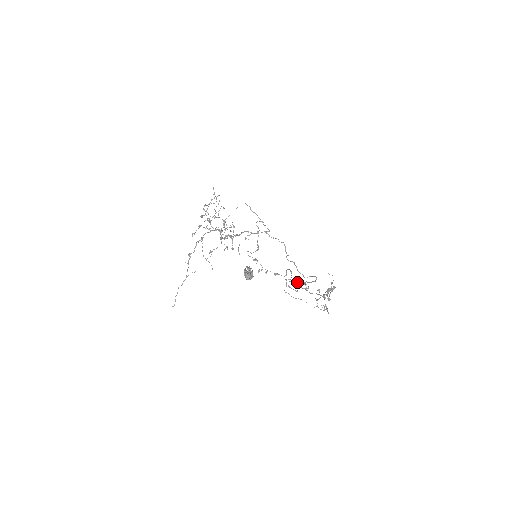
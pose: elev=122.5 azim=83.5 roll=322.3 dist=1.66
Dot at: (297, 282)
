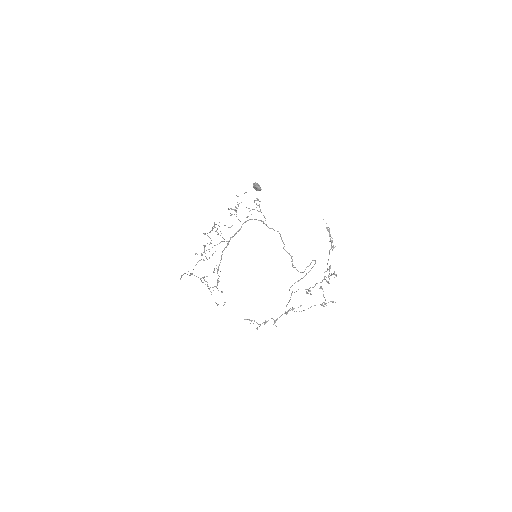
Dot at: (299, 280)
